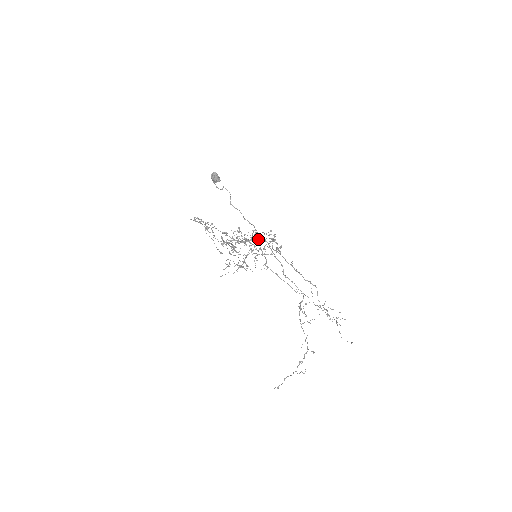
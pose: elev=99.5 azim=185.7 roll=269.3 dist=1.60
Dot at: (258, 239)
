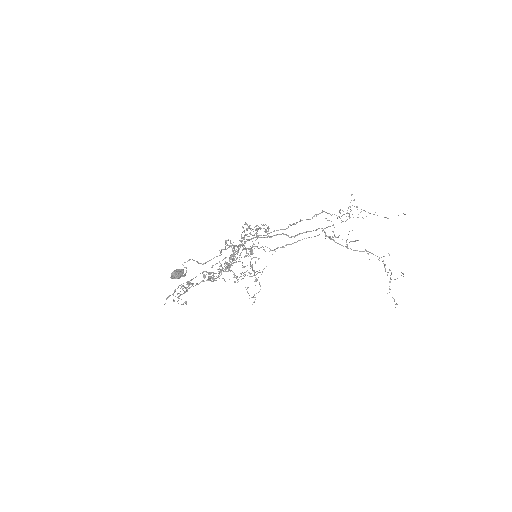
Dot at: (244, 246)
